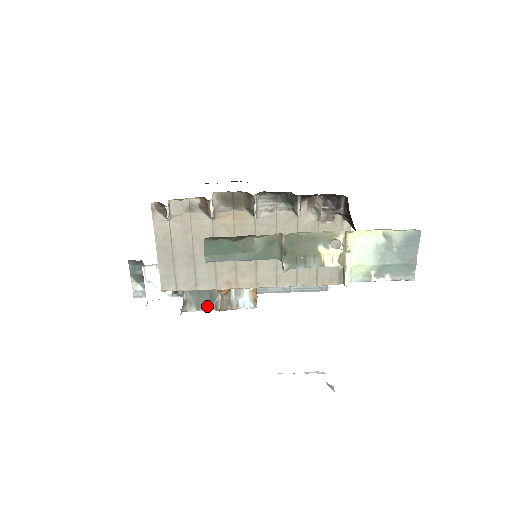
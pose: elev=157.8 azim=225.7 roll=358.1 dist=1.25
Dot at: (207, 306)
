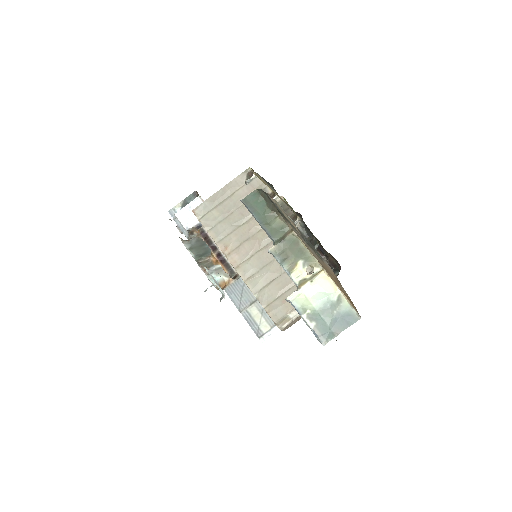
Dot at: (195, 254)
